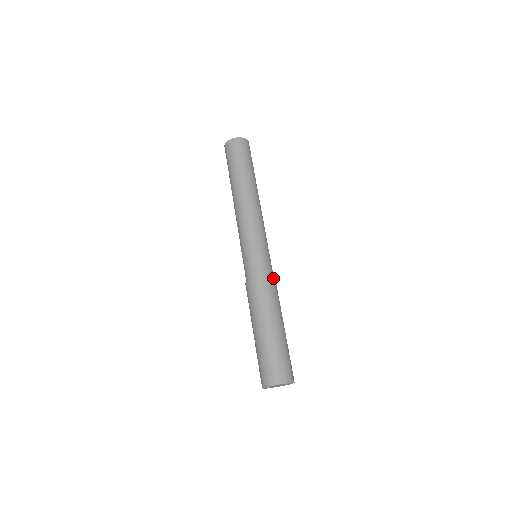
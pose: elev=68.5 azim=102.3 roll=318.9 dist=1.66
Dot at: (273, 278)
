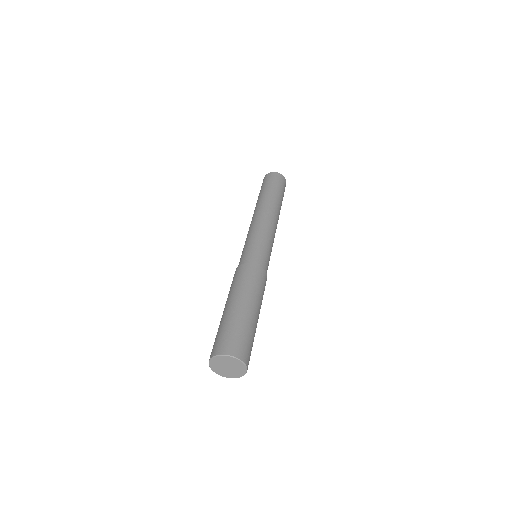
Dot at: (266, 274)
